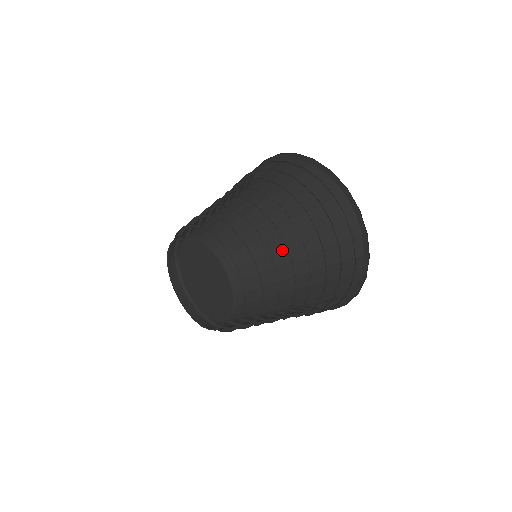
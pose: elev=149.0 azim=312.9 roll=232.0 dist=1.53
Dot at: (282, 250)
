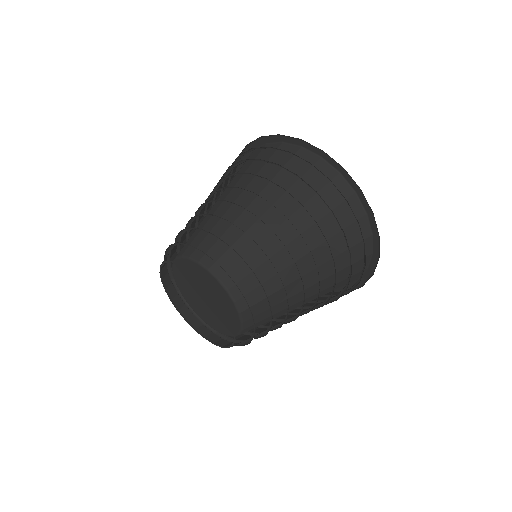
Dot at: (291, 268)
